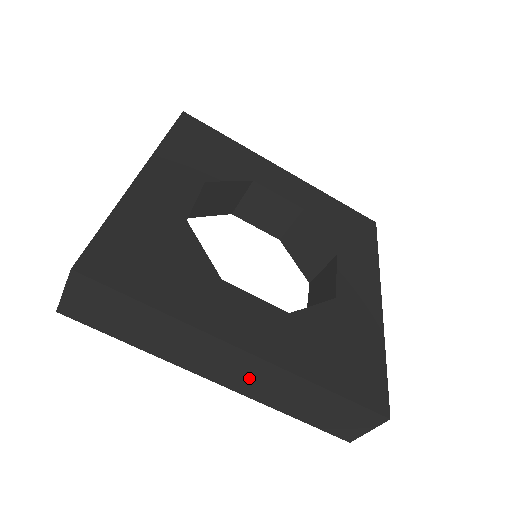
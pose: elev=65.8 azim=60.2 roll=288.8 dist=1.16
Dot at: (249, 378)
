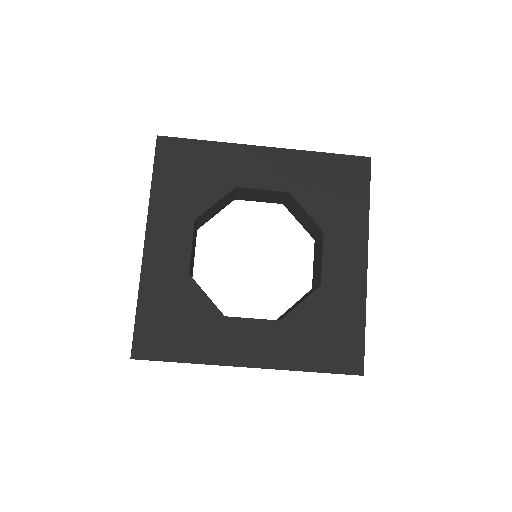
Dot at: occluded
